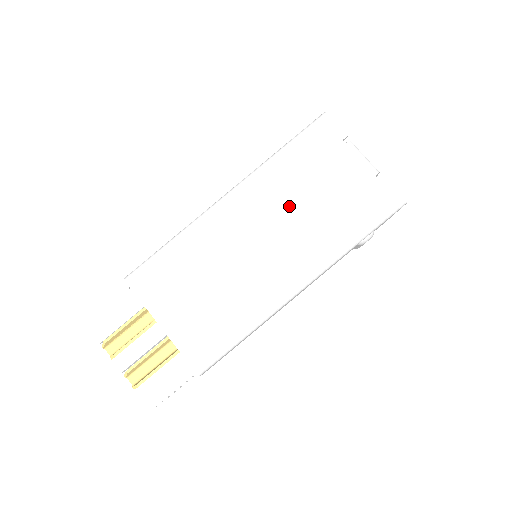
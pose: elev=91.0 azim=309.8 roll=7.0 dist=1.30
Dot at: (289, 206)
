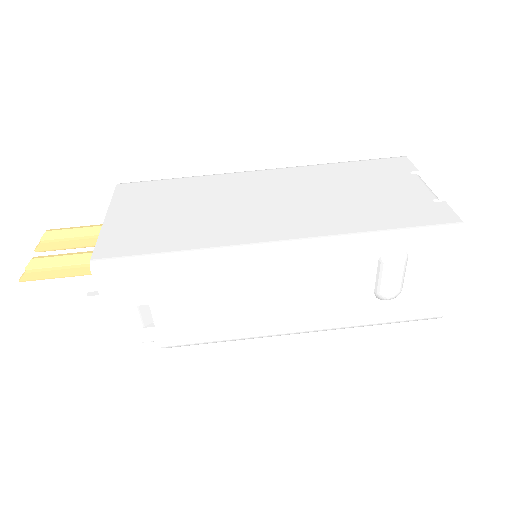
Dot at: (319, 190)
